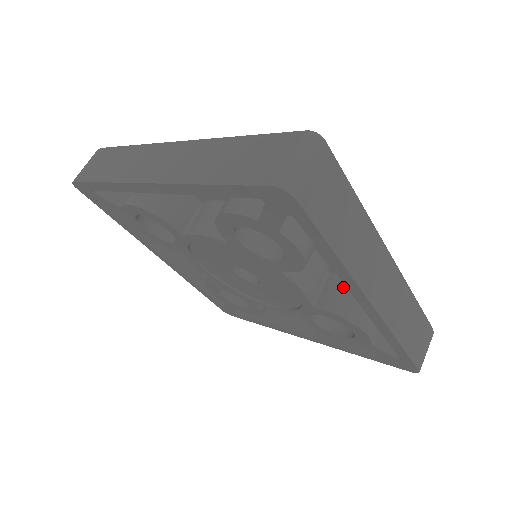
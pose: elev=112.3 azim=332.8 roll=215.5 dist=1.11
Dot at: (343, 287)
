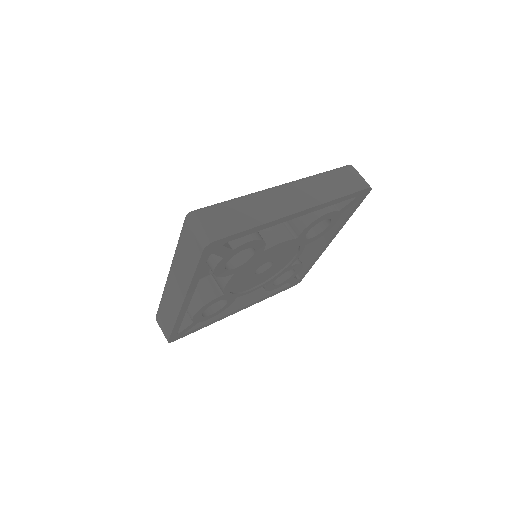
Dot at: occluded
